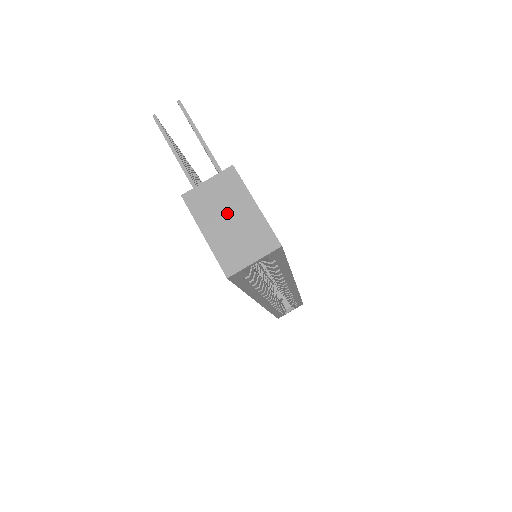
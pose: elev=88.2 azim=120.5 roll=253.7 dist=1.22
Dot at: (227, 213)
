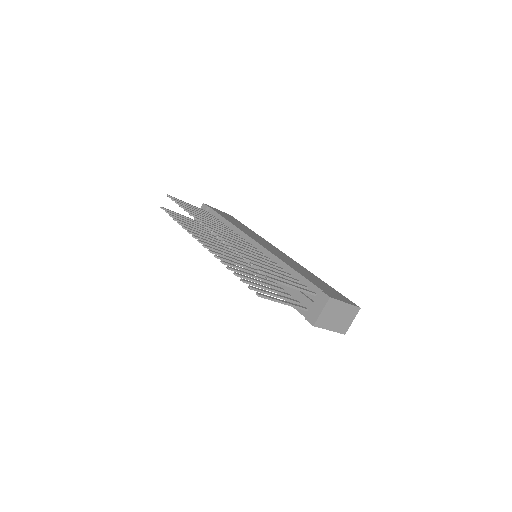
Dot at: (336, 316)
